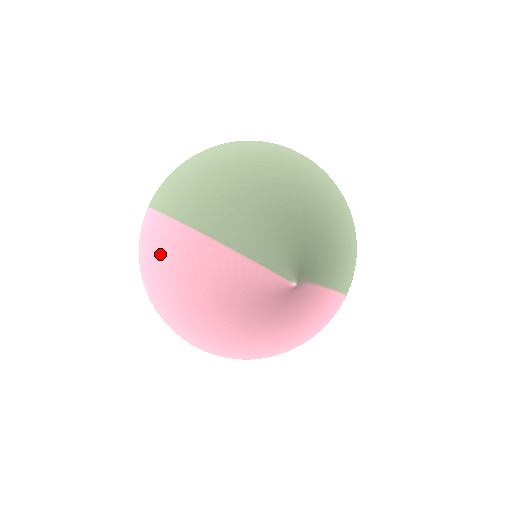
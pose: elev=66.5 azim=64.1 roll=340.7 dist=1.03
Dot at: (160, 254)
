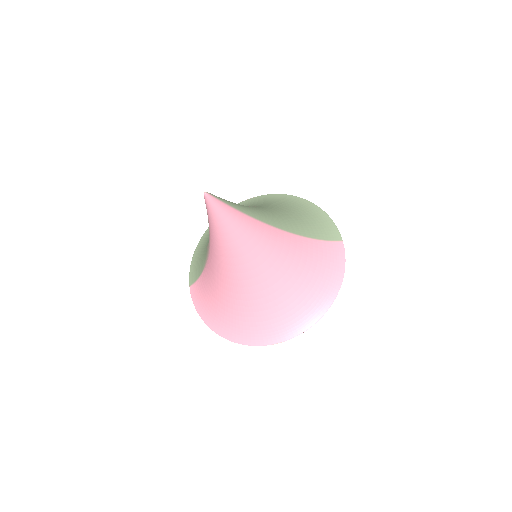
Dot at: (206, 301)
